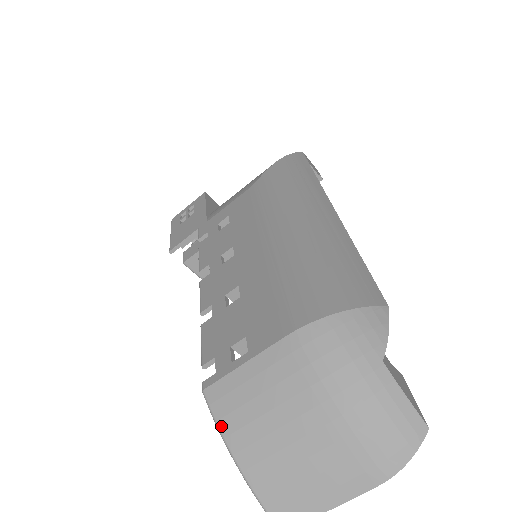
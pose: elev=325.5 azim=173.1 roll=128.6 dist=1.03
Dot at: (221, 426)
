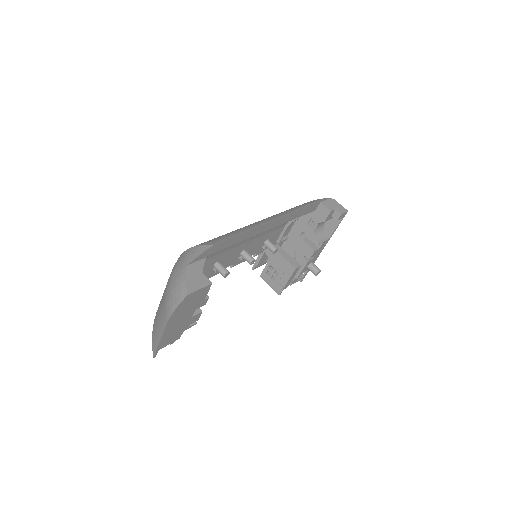
Dot at: occluded
